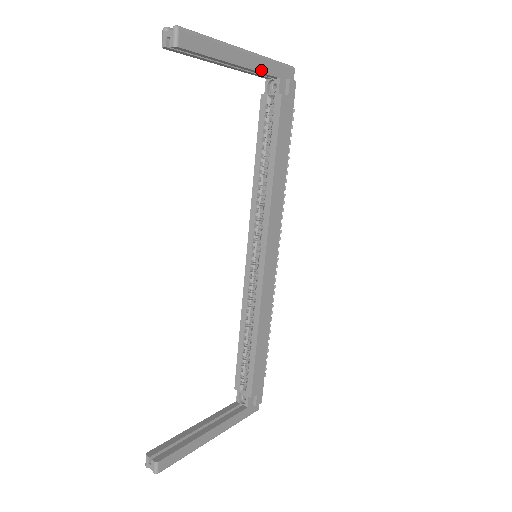
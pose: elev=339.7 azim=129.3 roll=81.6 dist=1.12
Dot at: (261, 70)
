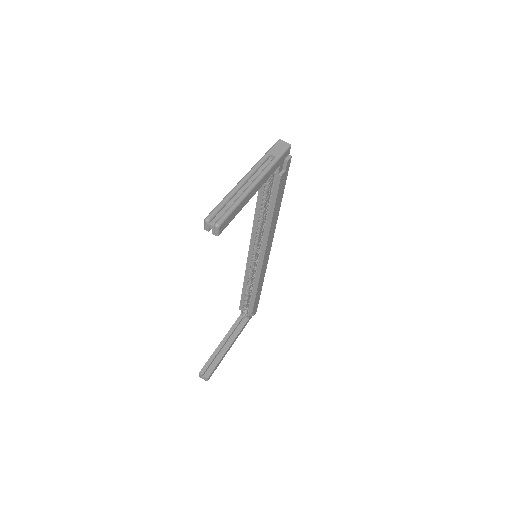
Dot at: (268, 178)
